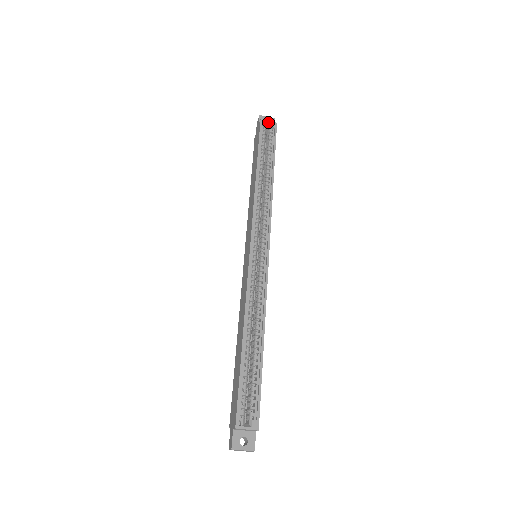
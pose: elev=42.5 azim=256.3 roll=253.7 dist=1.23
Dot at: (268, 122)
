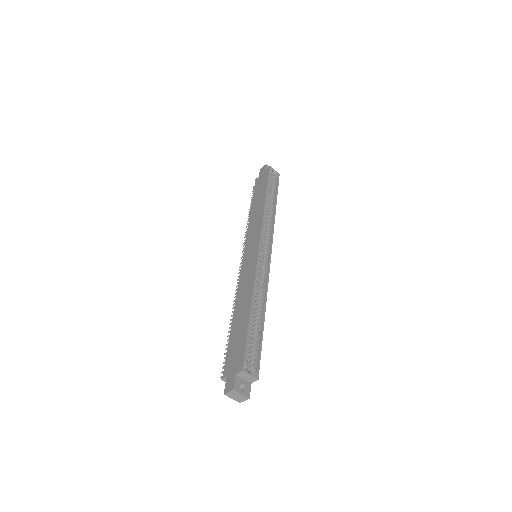
Dot at: (274, 170)
